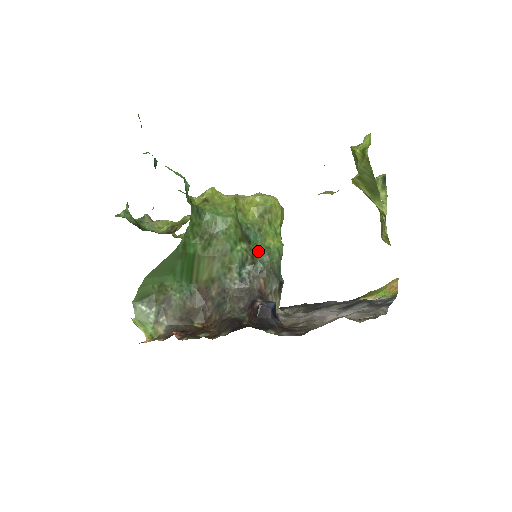
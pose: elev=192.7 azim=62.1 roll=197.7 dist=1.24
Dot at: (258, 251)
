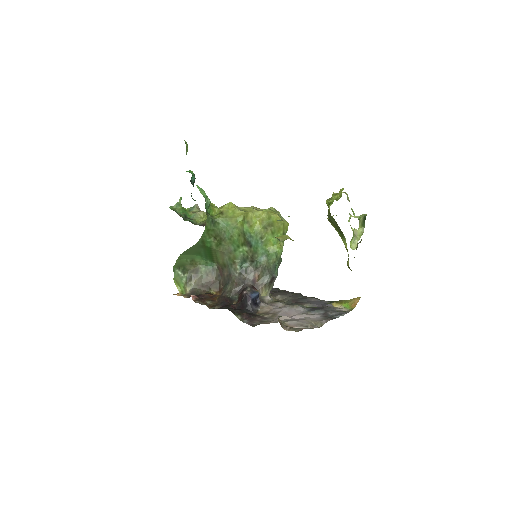
Dot at: (258, 253)
